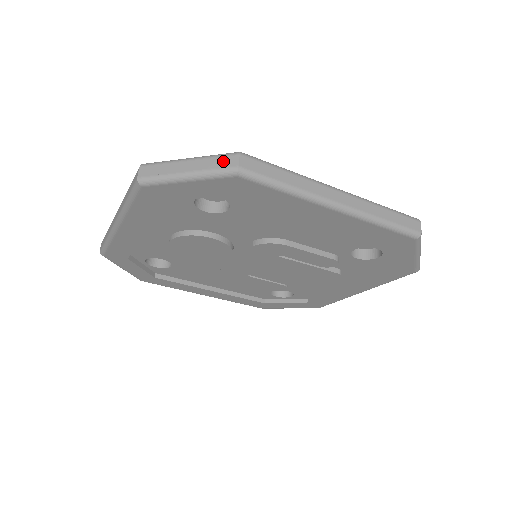
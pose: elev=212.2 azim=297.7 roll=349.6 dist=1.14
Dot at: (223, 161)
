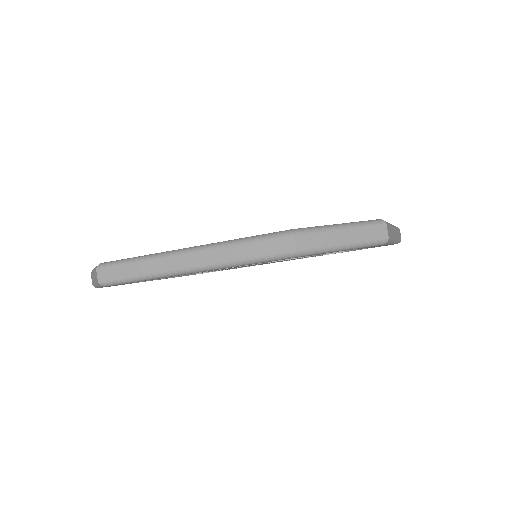
Dot at: (375, 232)
